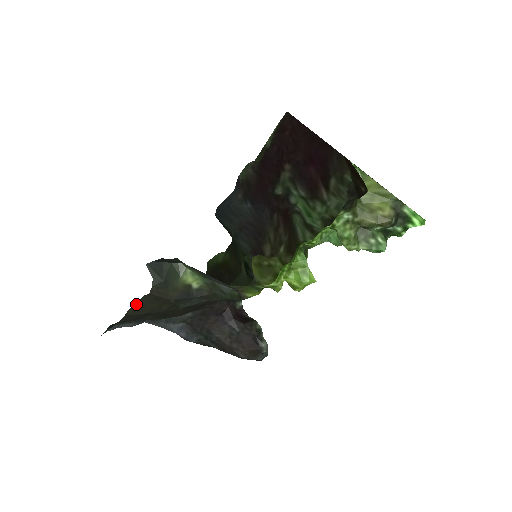
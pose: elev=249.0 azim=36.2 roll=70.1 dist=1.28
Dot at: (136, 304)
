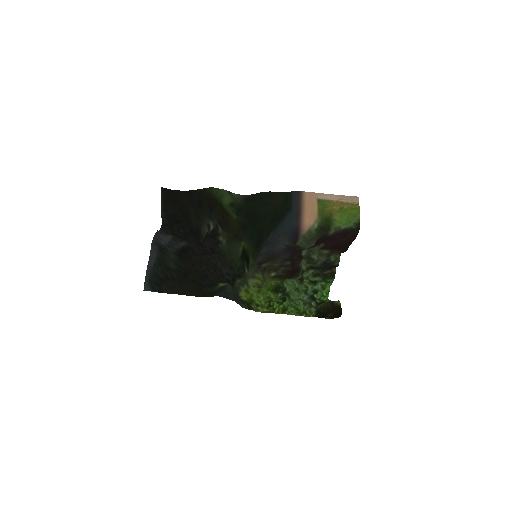
Dot at: (186, 294)
